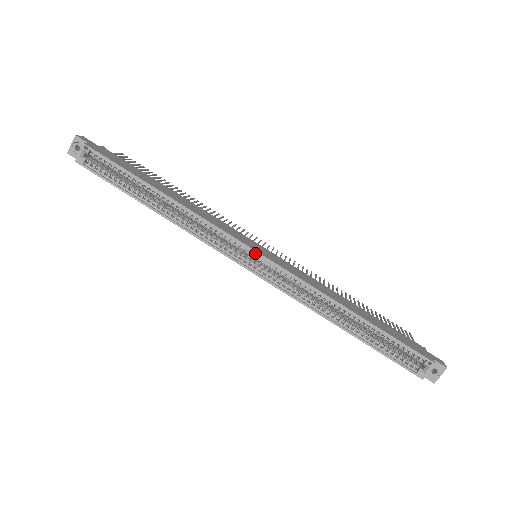
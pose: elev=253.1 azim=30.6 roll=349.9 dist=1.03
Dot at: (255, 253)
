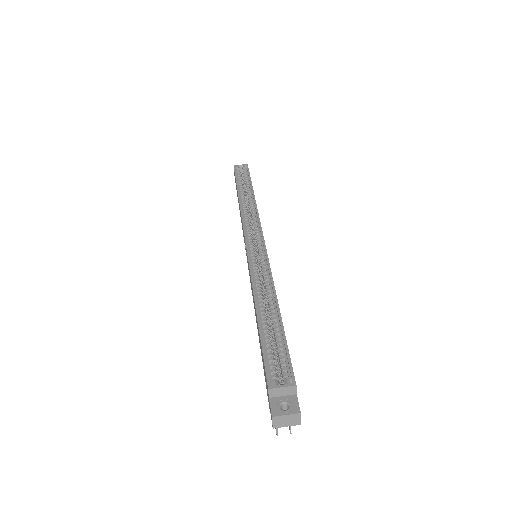
Dot at: (261, 238)
